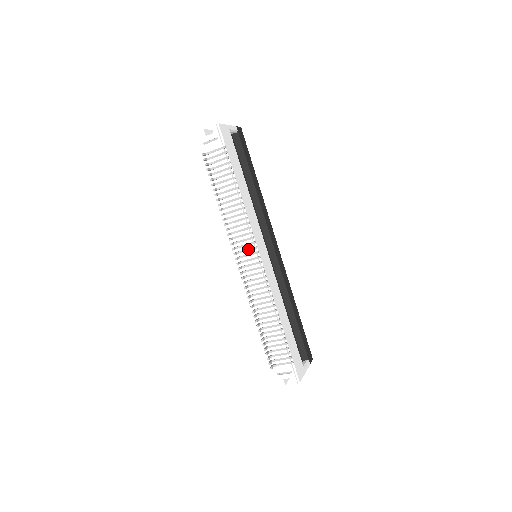
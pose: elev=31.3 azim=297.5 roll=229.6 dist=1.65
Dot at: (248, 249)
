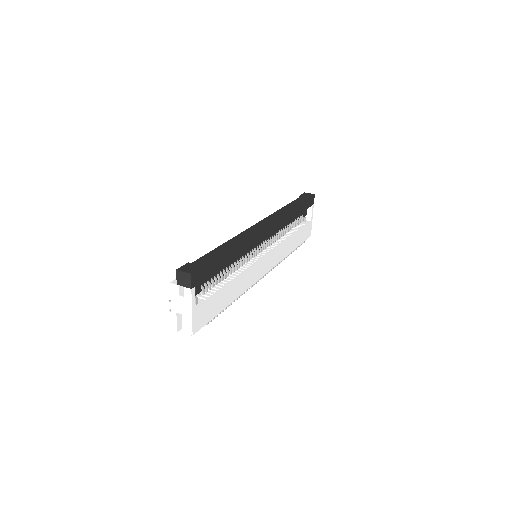
Dot at: occluded
